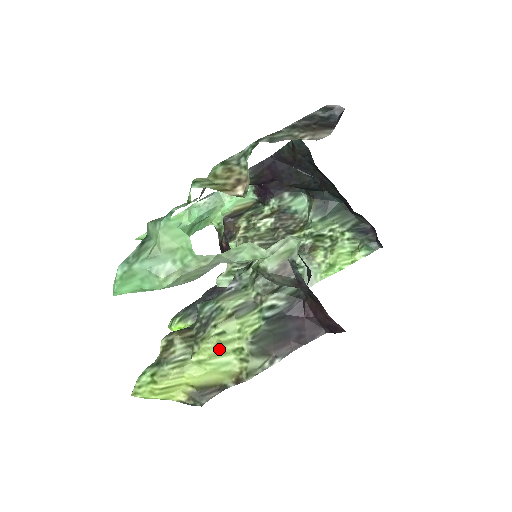
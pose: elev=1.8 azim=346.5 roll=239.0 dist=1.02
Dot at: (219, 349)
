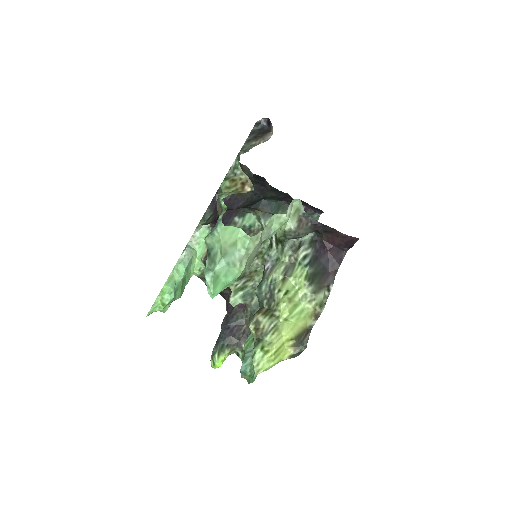
Dot at: (292, 303)
